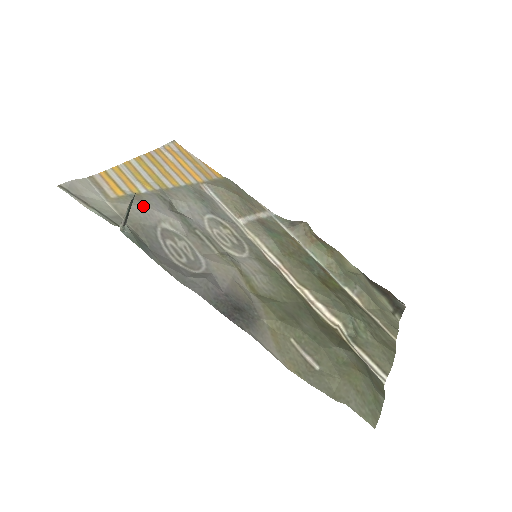
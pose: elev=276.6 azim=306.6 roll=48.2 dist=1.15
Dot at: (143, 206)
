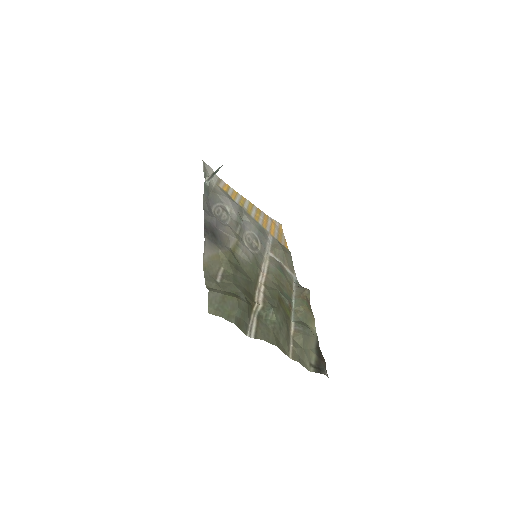
Dot at: (227, 197)
